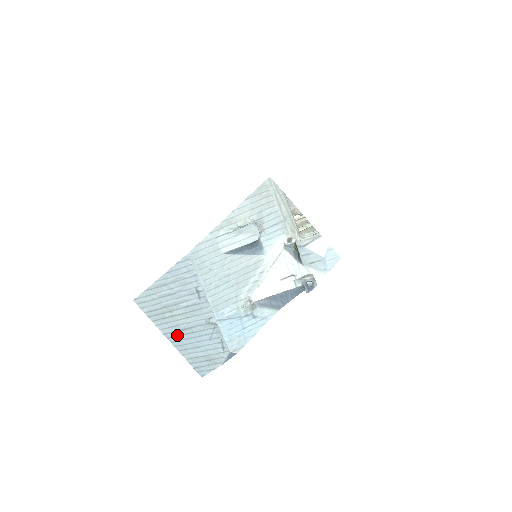
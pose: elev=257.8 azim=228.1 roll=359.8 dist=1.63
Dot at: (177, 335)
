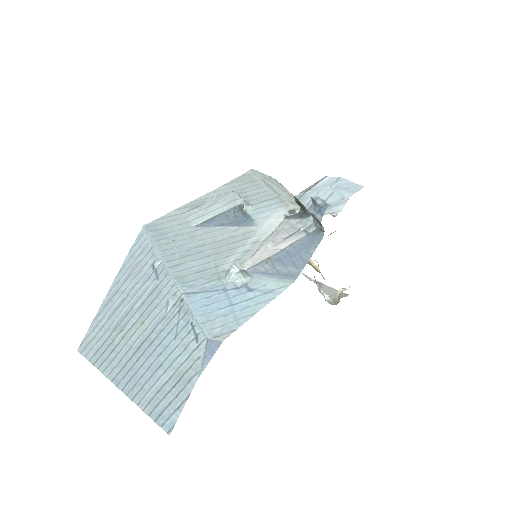
Dot at: (130, 367)
